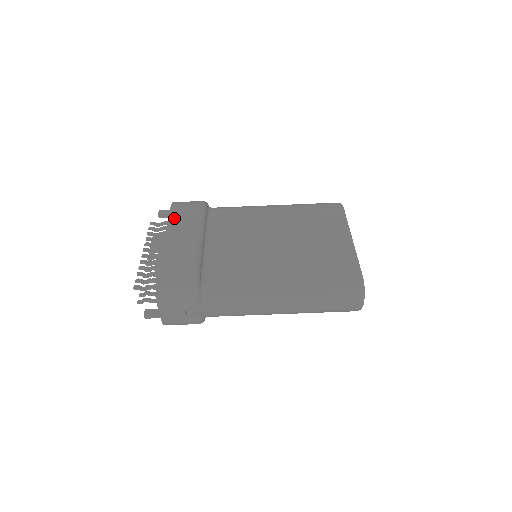
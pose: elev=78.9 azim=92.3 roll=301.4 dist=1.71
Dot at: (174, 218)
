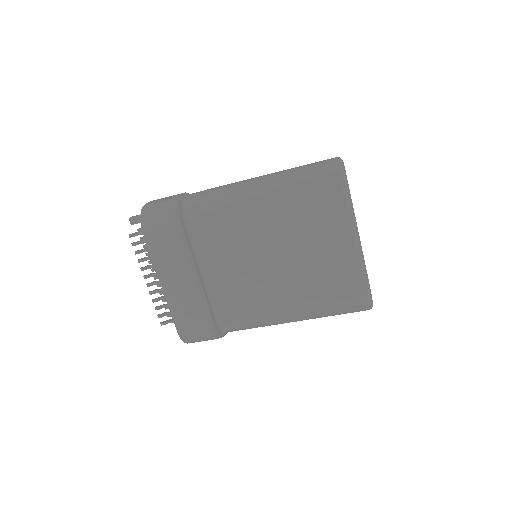
Dot at: (156, 255)
